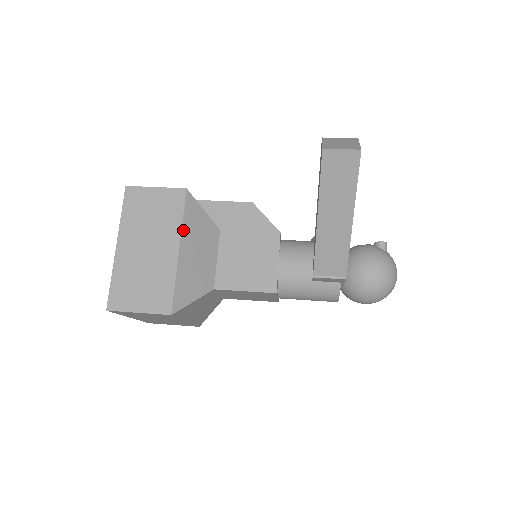
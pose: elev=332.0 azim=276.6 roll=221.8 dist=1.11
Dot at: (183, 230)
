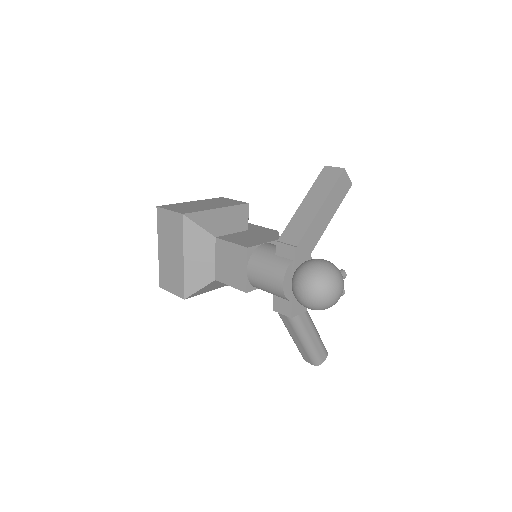
Dot at: (229, 208)
